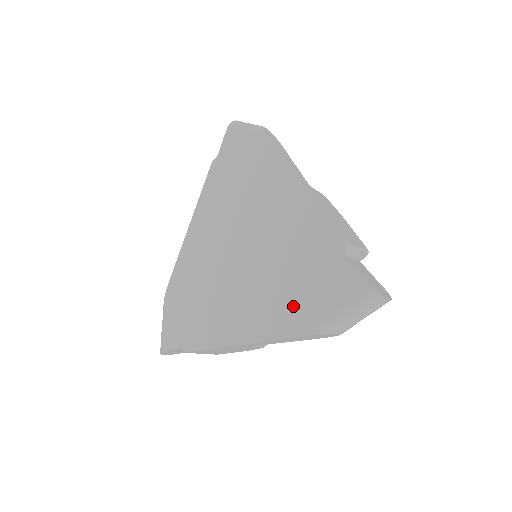
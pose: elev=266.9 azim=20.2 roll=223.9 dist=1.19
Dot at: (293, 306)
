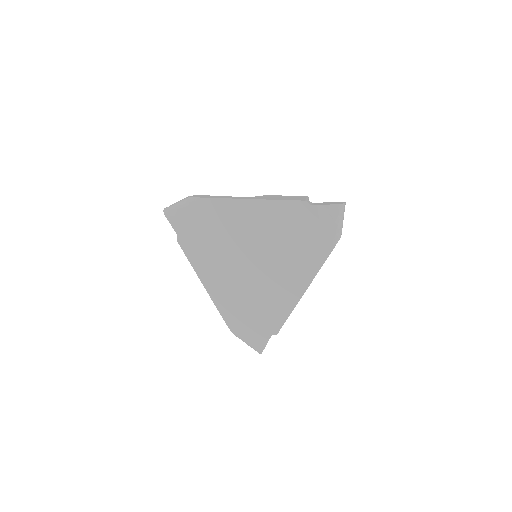
Dot at: (311, 250)
